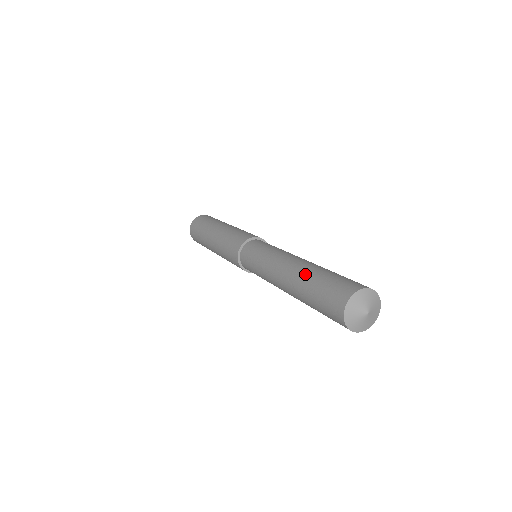
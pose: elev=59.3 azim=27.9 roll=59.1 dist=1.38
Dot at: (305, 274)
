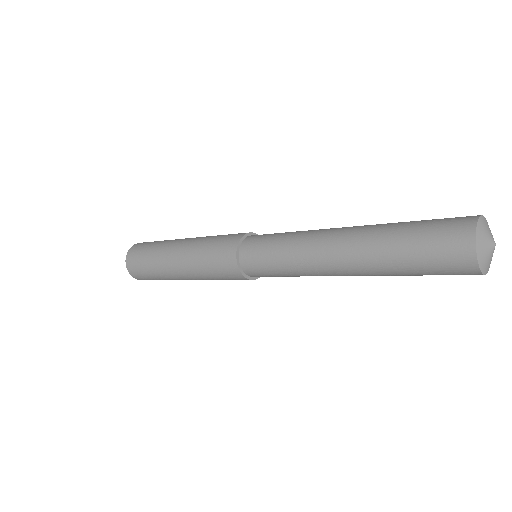
Dot at: occluded
